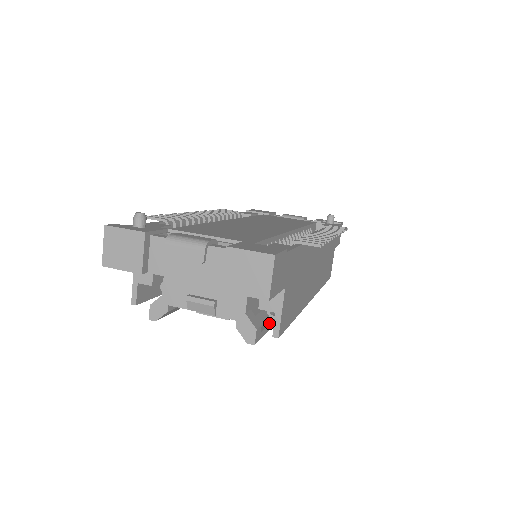
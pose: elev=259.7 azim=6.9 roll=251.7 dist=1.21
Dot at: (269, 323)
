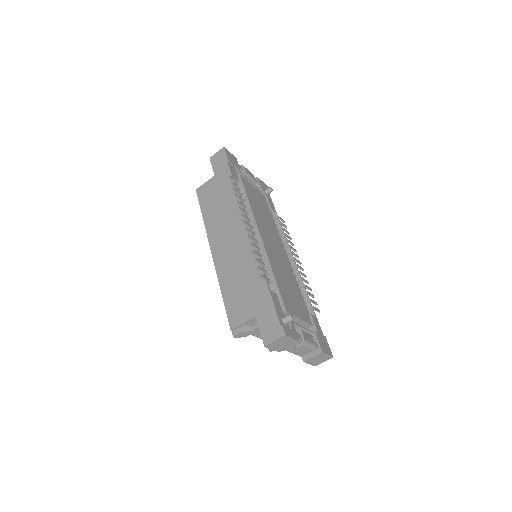
Dot at: occluded
